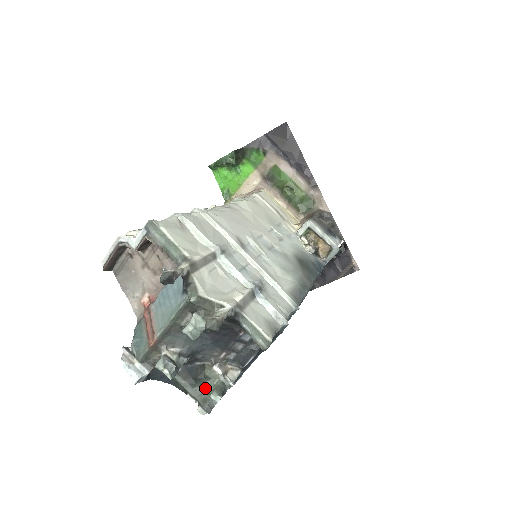
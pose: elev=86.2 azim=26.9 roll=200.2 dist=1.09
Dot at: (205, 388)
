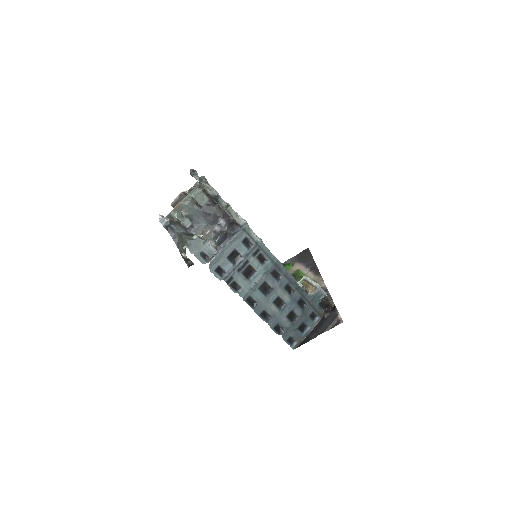
Dot at: occluded
